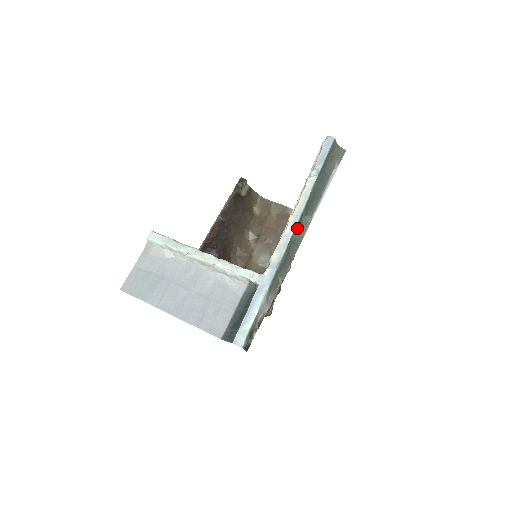
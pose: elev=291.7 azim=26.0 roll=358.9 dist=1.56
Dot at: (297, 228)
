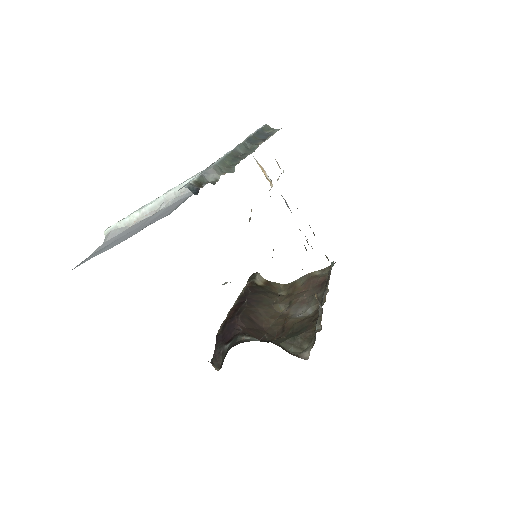
Dot at: (243, 149)
